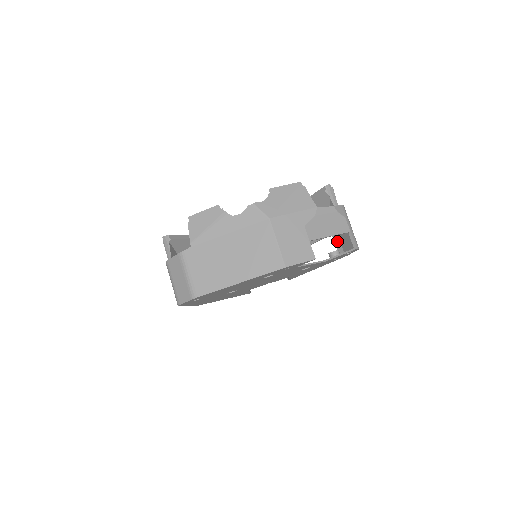
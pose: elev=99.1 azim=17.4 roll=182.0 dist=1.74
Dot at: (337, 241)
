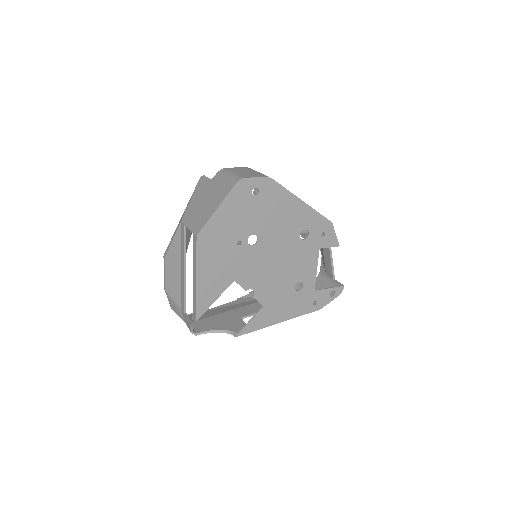
Dot at: occluded
